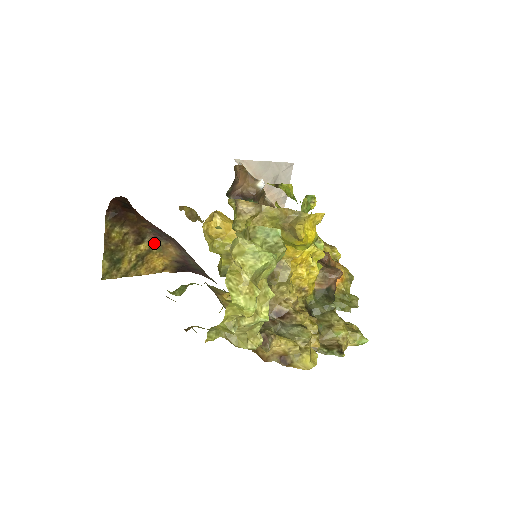
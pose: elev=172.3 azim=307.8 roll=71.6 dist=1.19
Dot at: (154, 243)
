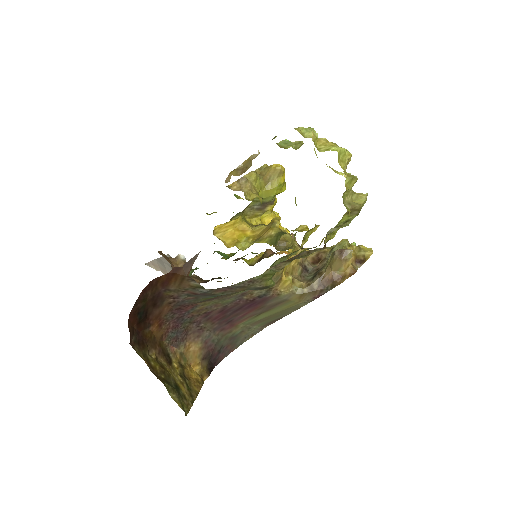
Dot at: (177, 355)
